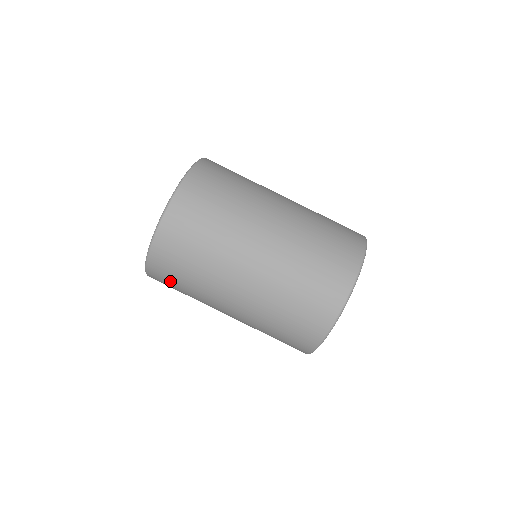
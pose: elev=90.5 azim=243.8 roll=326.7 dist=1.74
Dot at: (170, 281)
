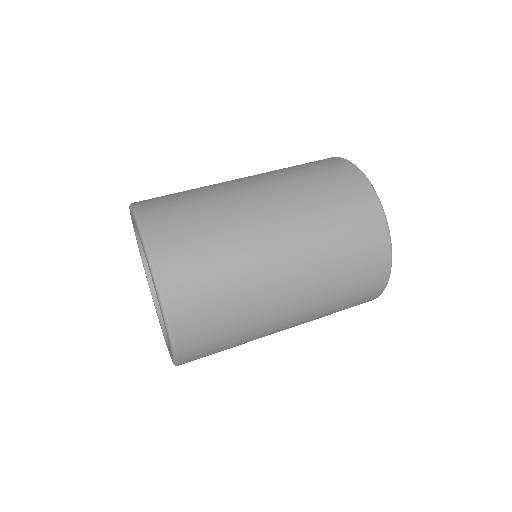
Dot at: (211, 350)
